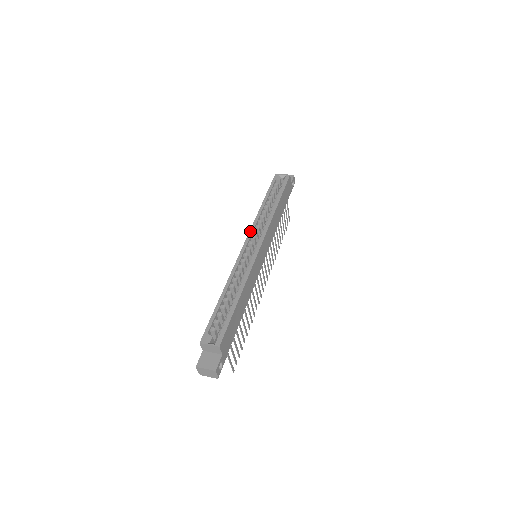
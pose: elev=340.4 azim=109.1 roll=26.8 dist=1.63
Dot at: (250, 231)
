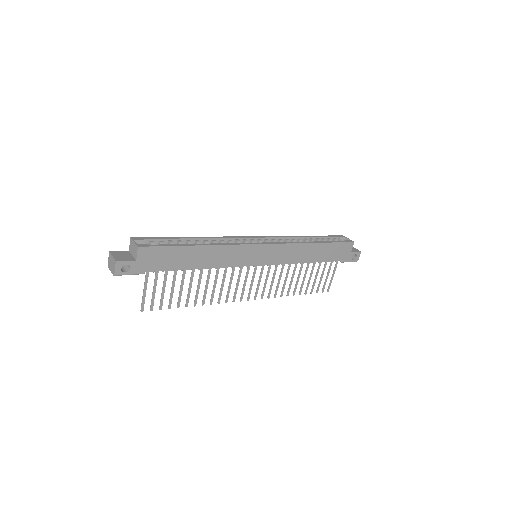
Dot at: (270, 236)
